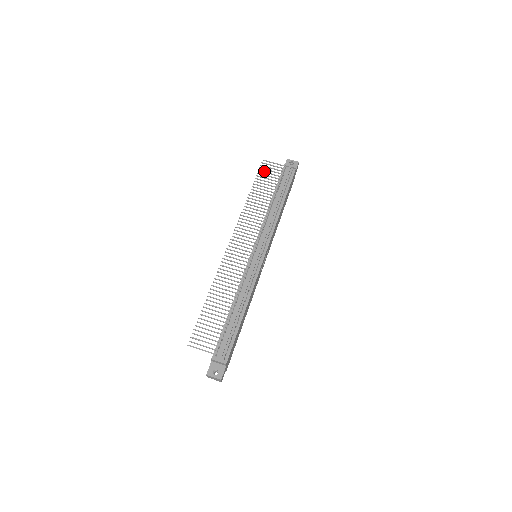
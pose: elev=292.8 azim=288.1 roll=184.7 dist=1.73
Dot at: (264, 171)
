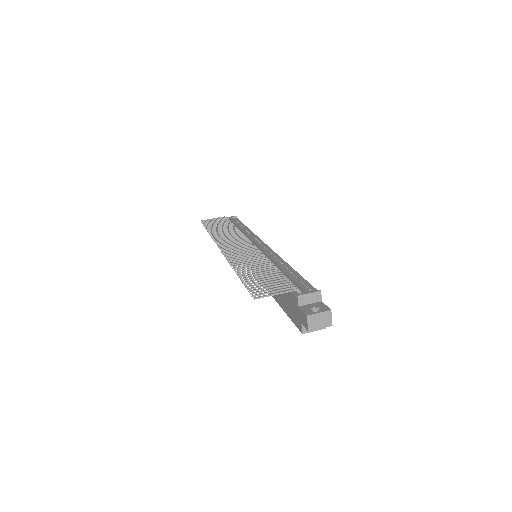
Dot at: (209, 222)
